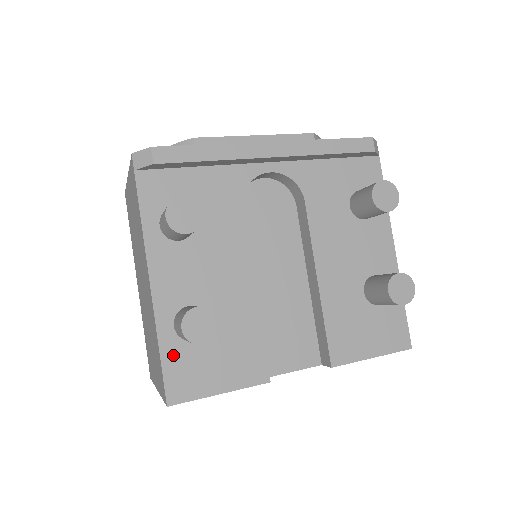
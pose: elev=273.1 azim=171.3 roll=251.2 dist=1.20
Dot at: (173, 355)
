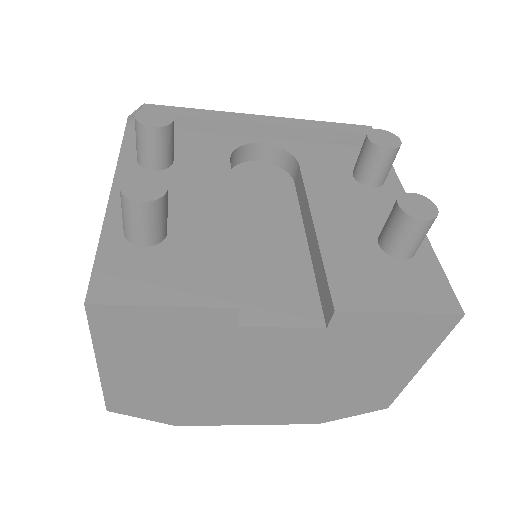
Dot at: (113, 255)
